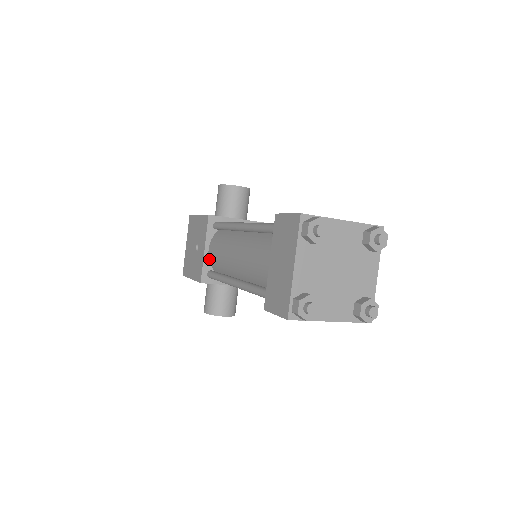
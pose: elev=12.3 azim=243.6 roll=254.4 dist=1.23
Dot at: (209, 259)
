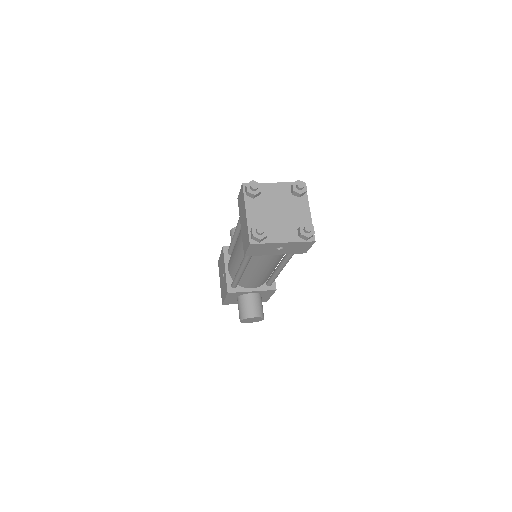
Dot at: (230, 275)
